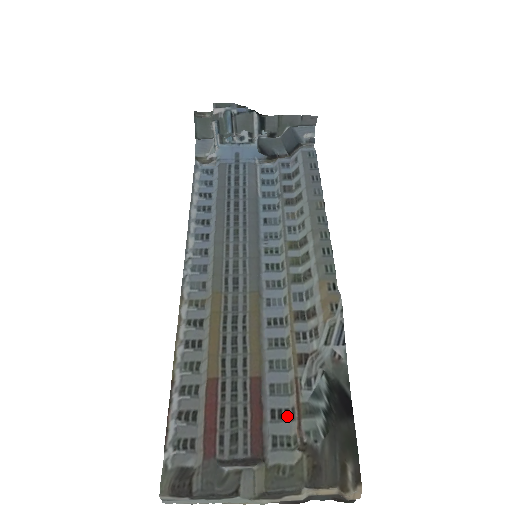
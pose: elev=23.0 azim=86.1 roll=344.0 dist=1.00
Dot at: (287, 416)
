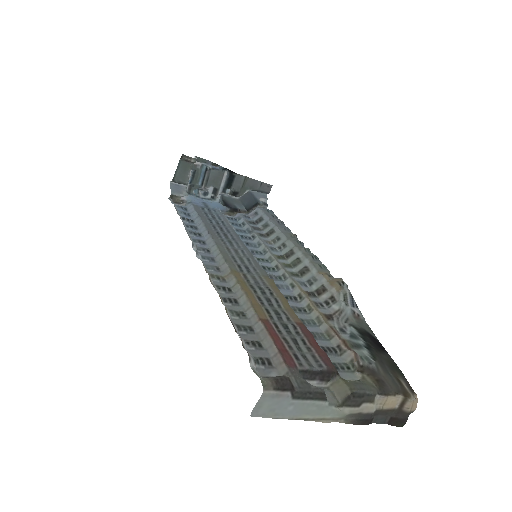
Dot at: (336, 351)
